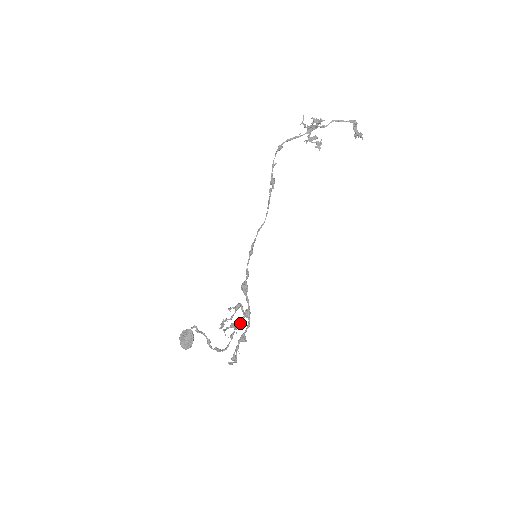
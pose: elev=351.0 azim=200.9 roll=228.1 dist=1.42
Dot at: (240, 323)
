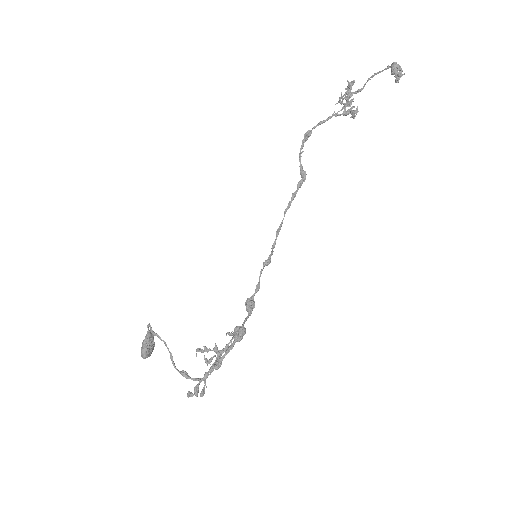
Dot at: (225, 347)
